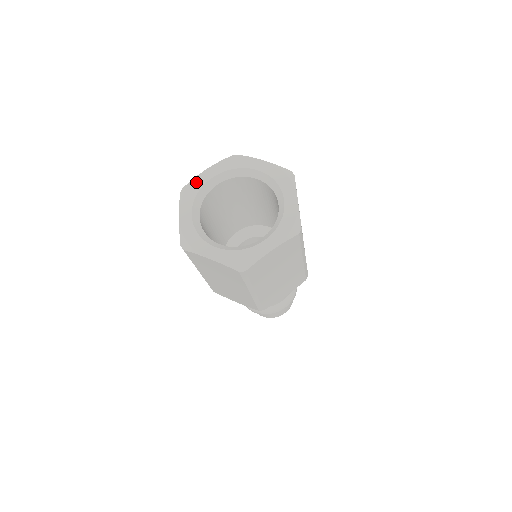
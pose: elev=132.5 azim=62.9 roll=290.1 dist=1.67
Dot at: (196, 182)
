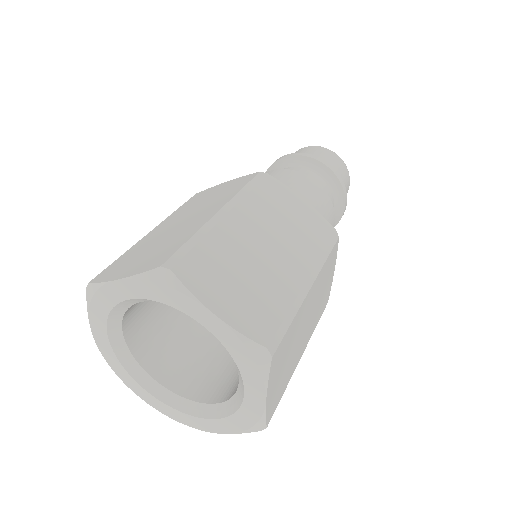
Dot at: (104, 294)
